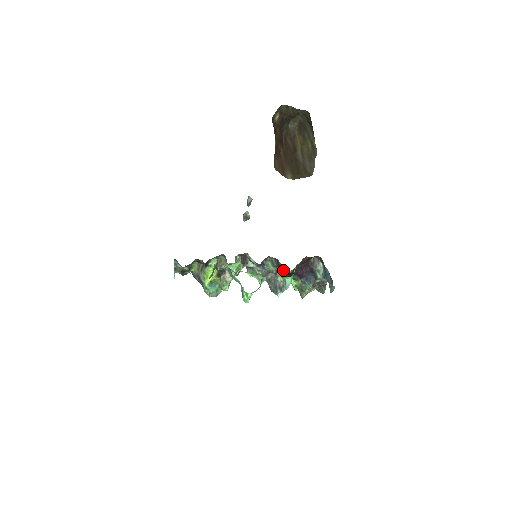
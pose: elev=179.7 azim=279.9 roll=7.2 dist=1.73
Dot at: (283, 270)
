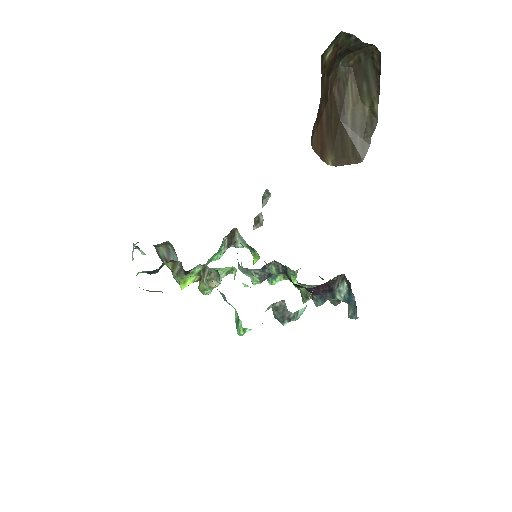
Dot at: (290, 279)
